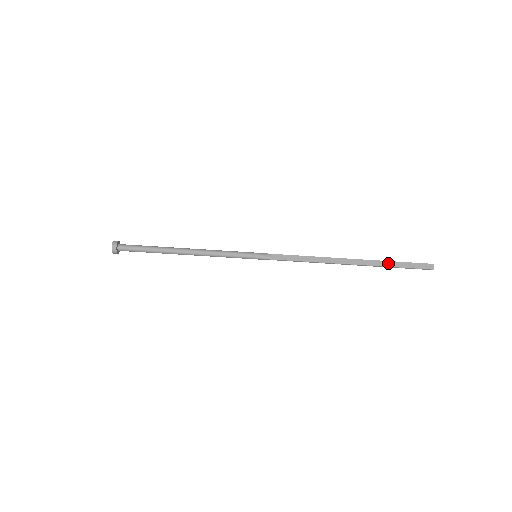
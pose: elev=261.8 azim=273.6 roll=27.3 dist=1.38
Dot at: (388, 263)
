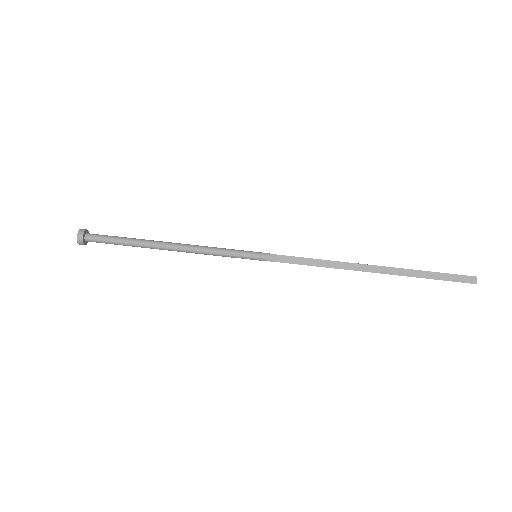
Dot at: (420, 273)
